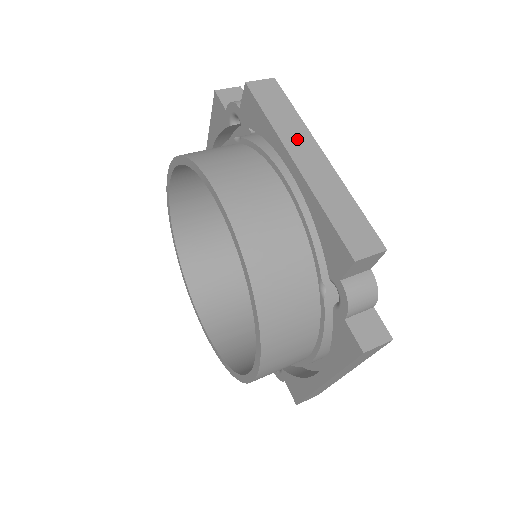
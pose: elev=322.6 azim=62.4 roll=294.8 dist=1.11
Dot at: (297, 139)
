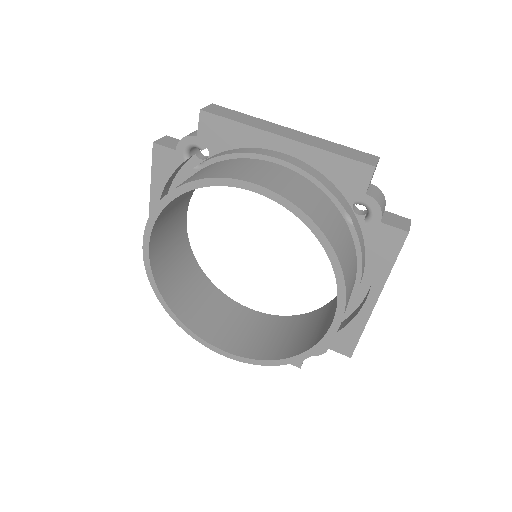
Dot at: (269, 127)
